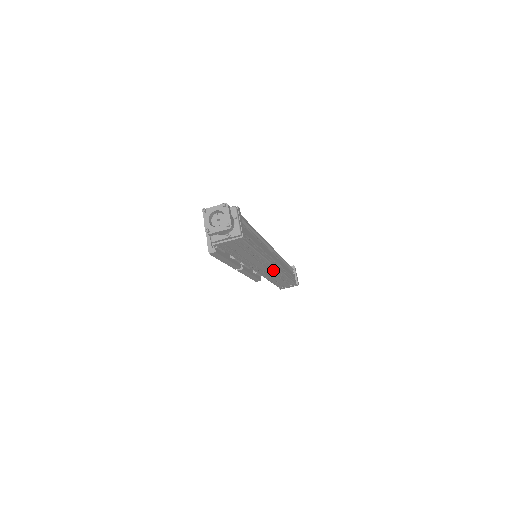
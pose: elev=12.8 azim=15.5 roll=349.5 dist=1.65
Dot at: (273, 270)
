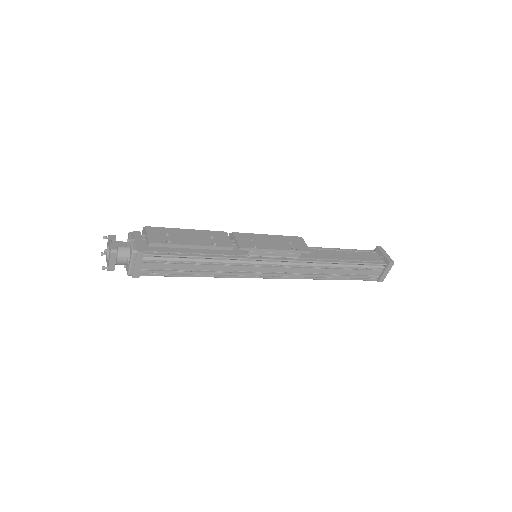
Dot at: occluded
